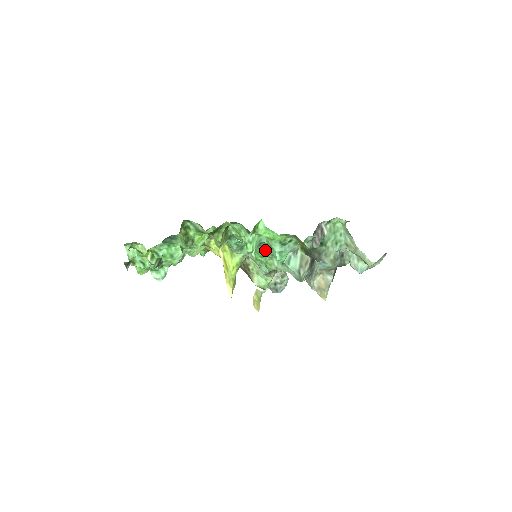
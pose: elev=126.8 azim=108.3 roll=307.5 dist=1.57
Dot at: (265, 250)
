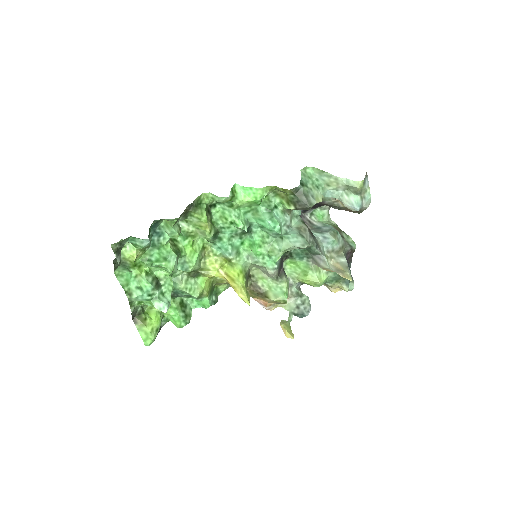
Dot at: (259, 236)
